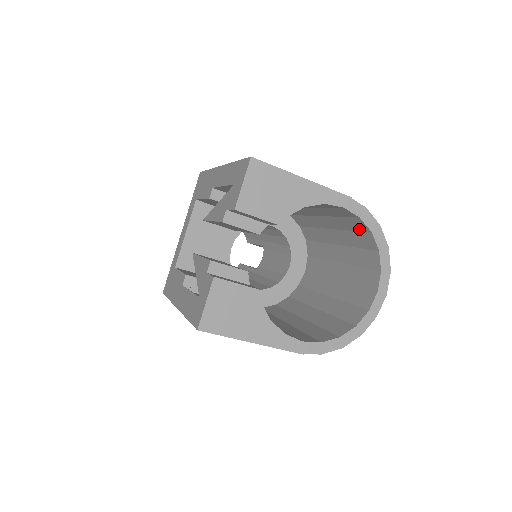
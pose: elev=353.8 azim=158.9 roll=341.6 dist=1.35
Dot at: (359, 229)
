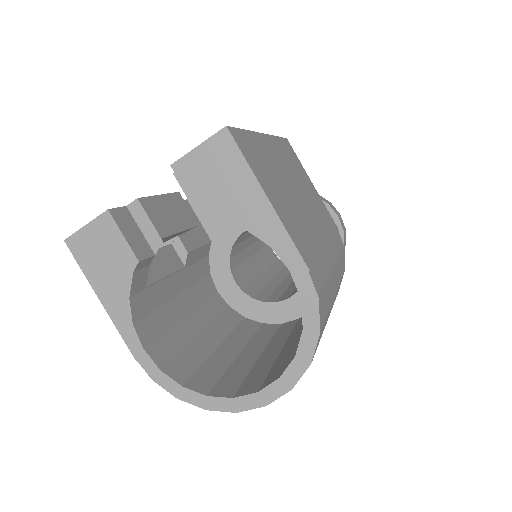
Dot at: occluded
